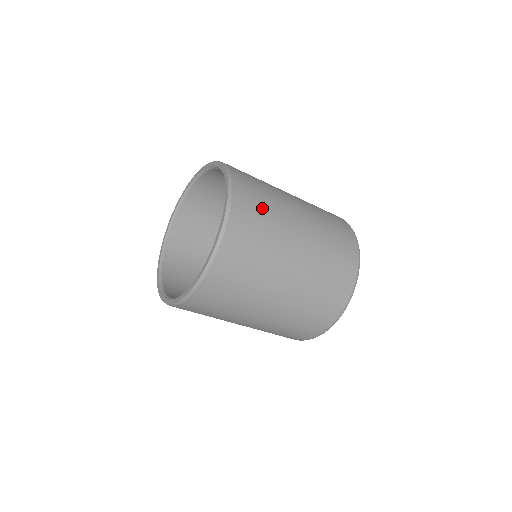
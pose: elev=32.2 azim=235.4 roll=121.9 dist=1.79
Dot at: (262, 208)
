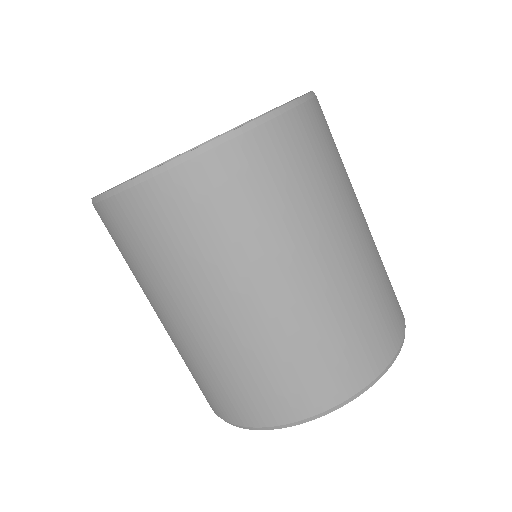
Dot at: occluded
